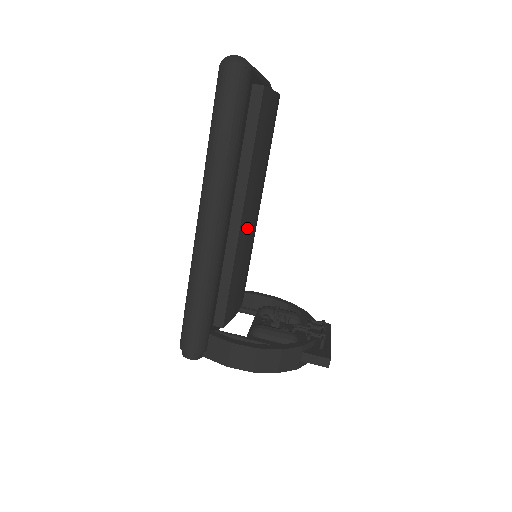
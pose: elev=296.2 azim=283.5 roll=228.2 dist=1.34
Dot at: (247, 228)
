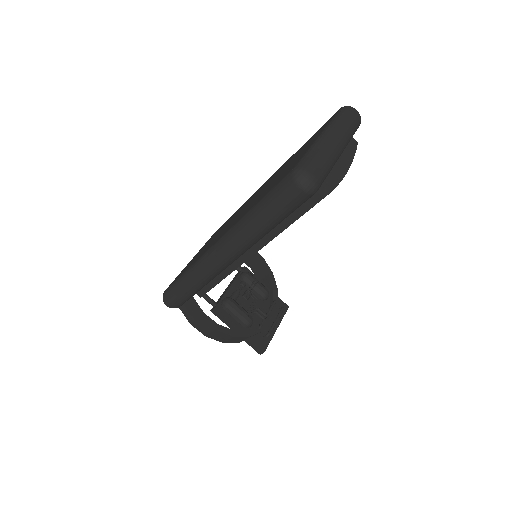
Dot at: occluded
